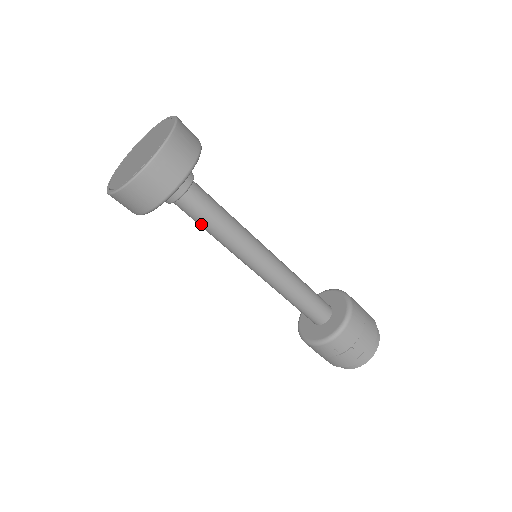
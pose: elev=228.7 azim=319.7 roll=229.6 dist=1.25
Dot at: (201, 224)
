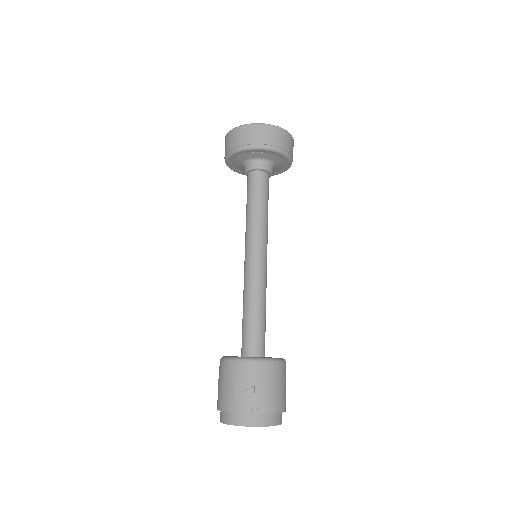
Dot at: (250, 197)
